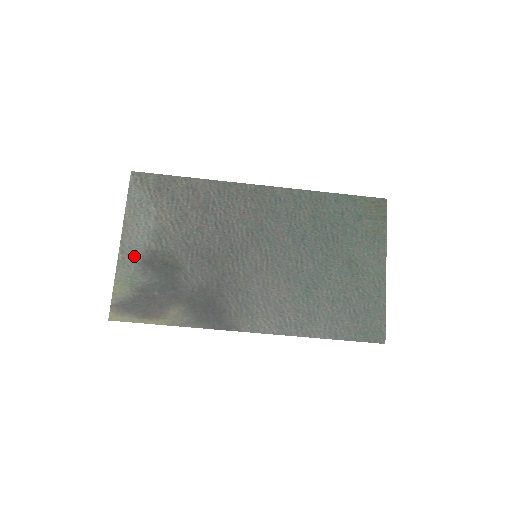
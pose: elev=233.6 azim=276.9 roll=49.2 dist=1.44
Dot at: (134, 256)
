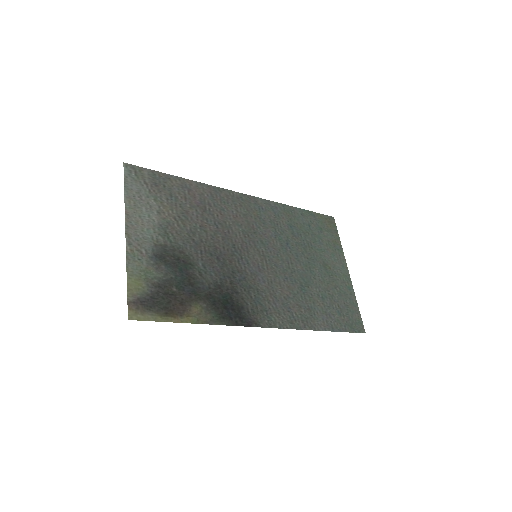
Dot at: (143, 249)
